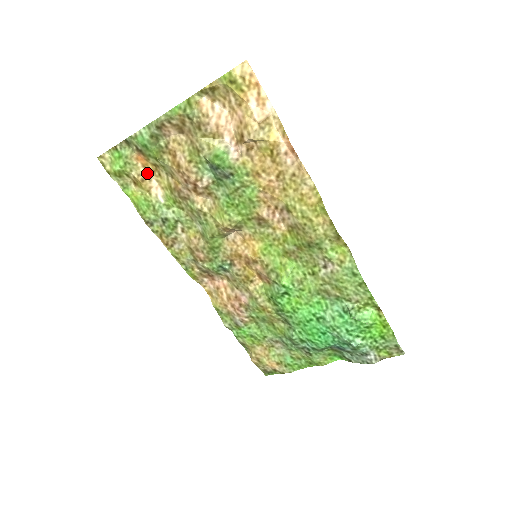
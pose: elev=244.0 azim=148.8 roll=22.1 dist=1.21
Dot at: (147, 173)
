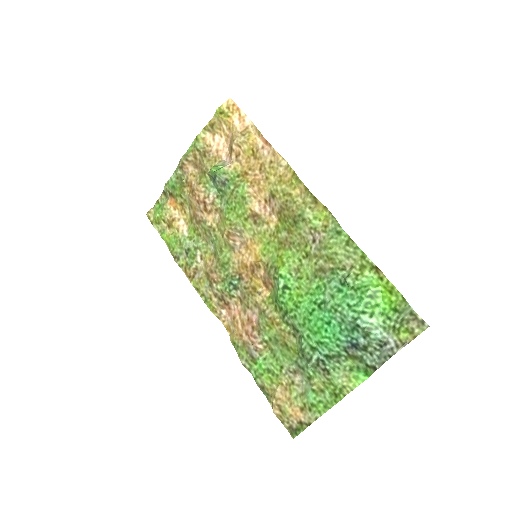
Dot at: (177, 215)
